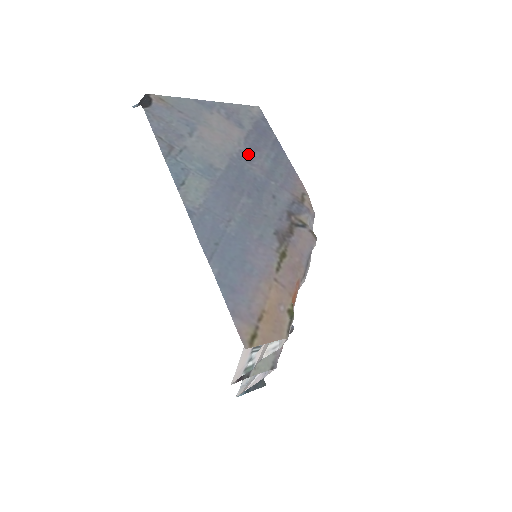
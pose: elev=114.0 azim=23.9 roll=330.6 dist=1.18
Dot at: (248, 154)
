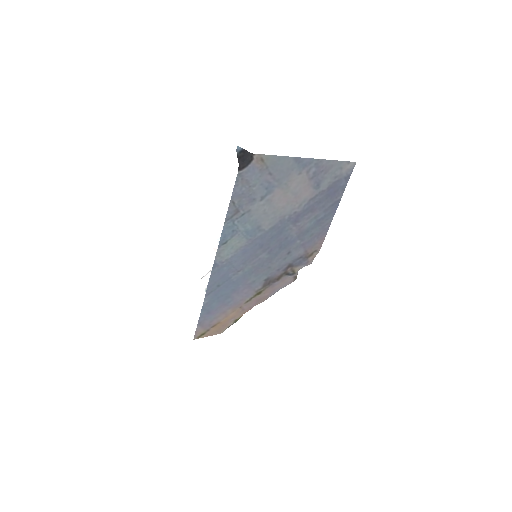
Dot at: (300, 216)
